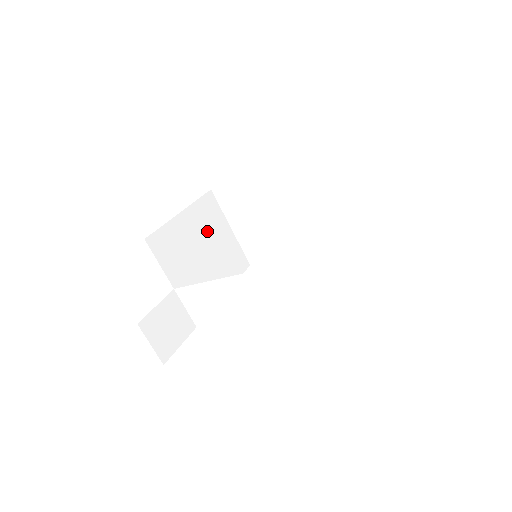
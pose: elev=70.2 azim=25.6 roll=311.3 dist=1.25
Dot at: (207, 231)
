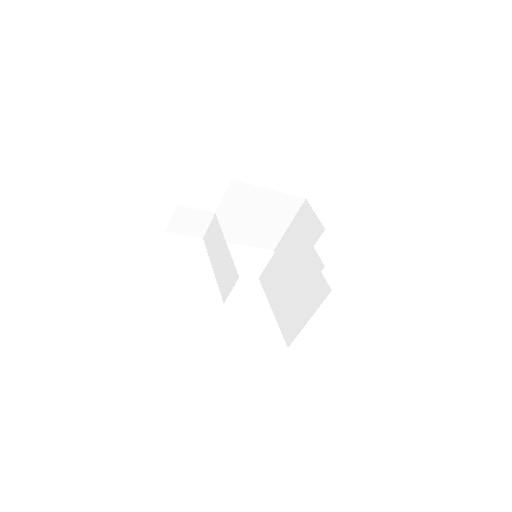
Dot at: (272, 212)
